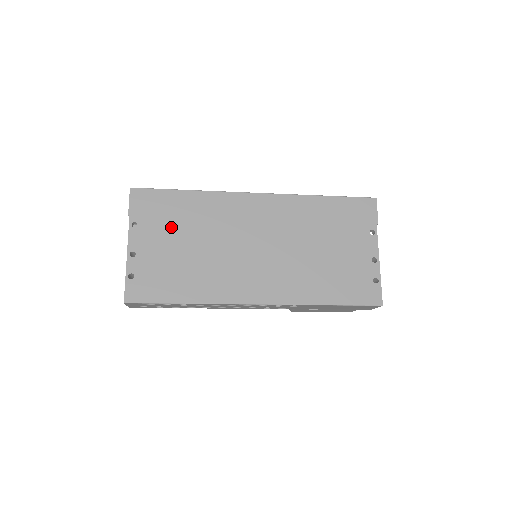
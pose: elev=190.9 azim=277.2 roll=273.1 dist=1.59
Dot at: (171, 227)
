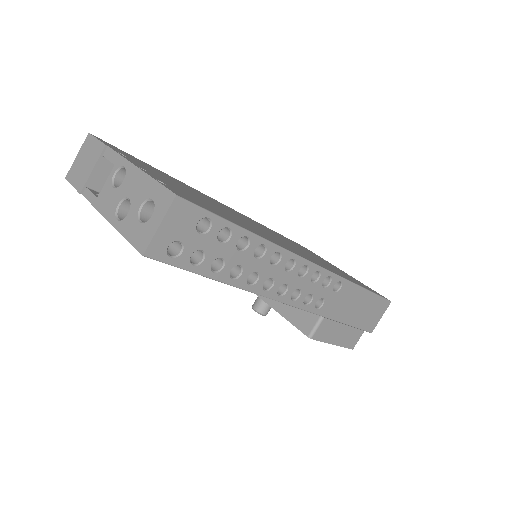
Dot at: (168, 178)
